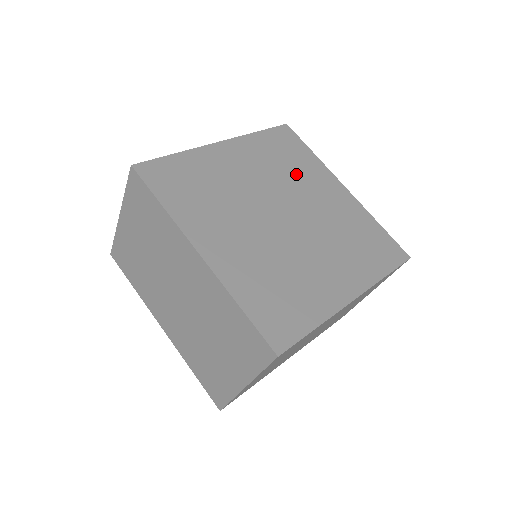
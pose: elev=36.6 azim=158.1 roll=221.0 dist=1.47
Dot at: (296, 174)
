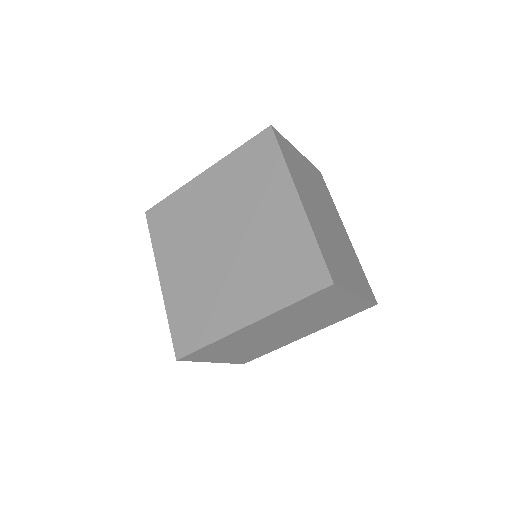
Dot at: (253, 192)
